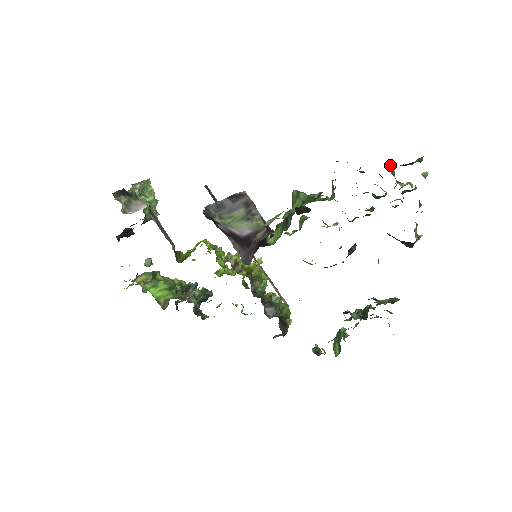
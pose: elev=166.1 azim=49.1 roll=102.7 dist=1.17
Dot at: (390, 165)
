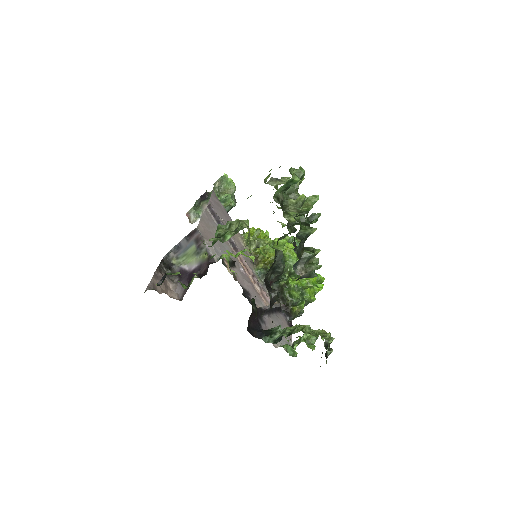
Dot at: occluded
